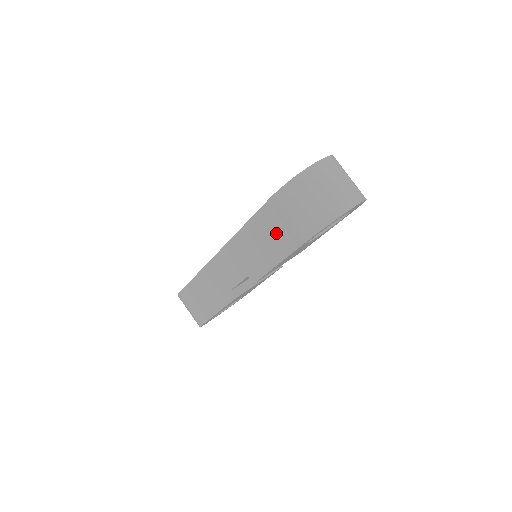
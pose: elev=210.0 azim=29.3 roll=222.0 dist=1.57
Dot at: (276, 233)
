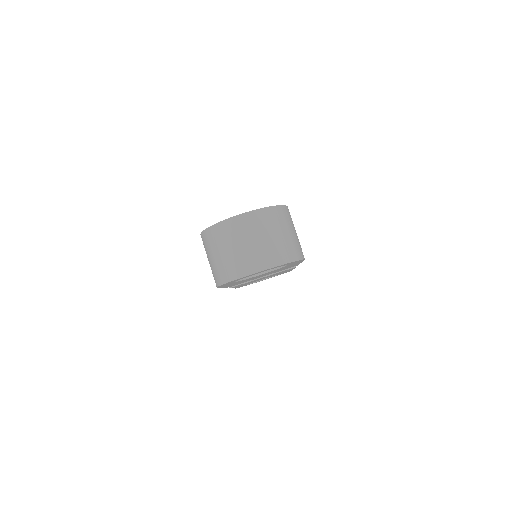
Dot at: occluded
